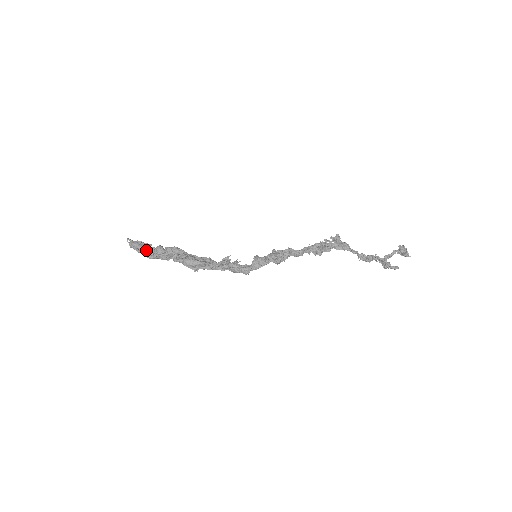
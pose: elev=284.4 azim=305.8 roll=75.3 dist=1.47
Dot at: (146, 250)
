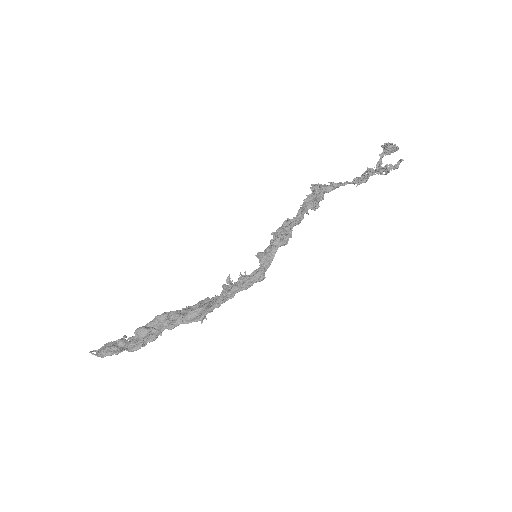
Dot at: (124, 346)
